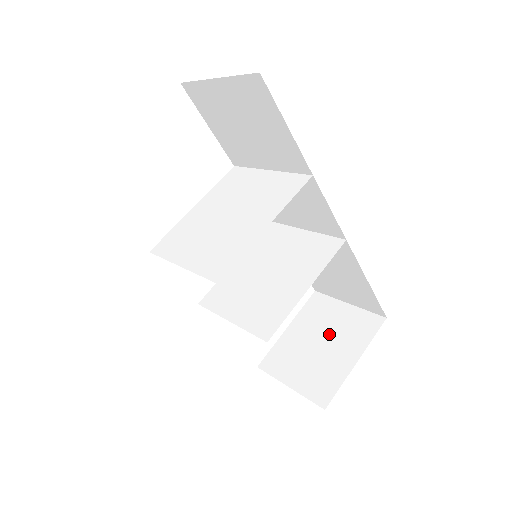
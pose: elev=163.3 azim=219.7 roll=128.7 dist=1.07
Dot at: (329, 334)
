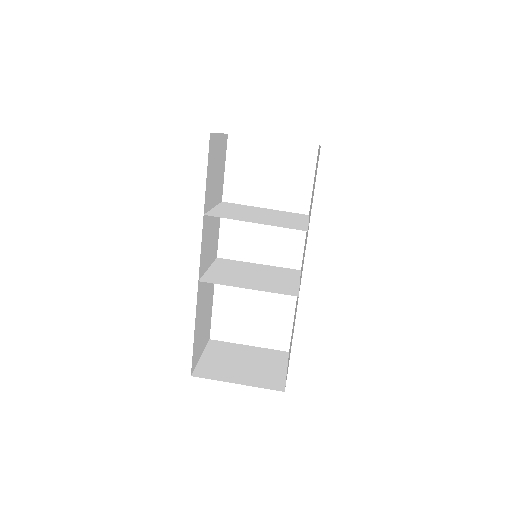
Dot at: (254, 366)
